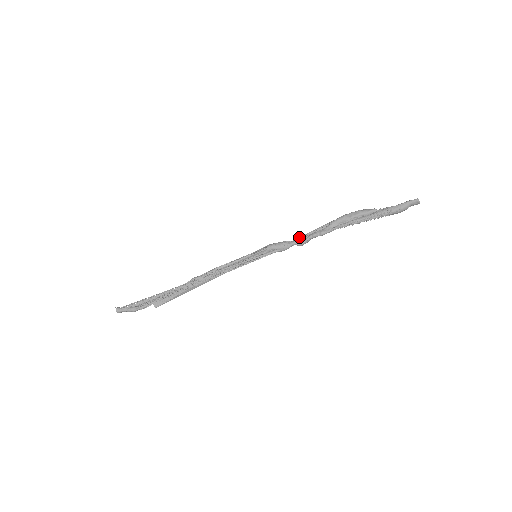
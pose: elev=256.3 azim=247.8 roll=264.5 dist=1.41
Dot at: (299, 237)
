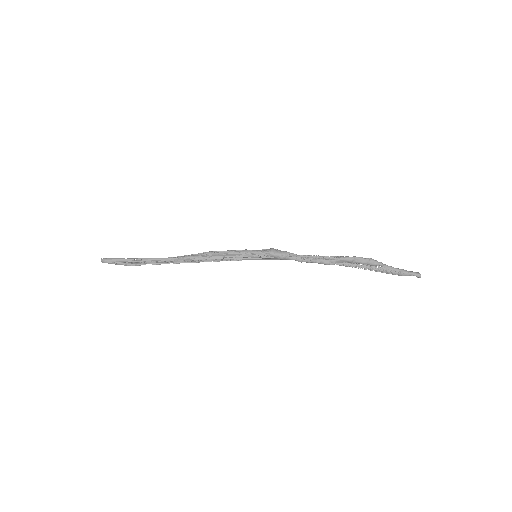
Dot at: (303, 256)
